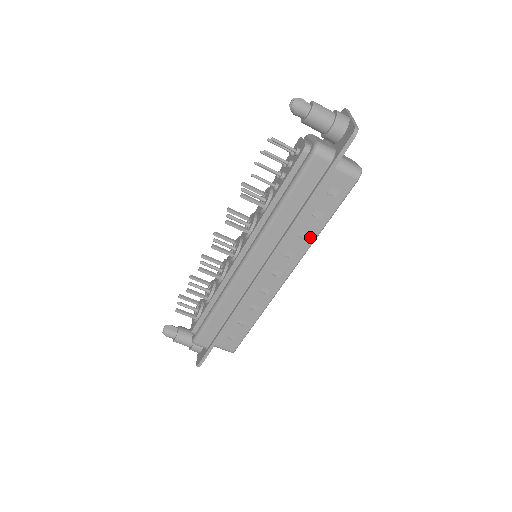
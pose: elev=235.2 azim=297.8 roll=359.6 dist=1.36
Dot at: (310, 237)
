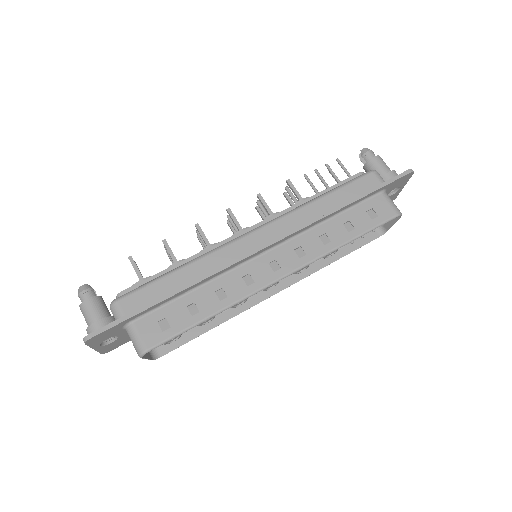
Dot at: (330, 244)
